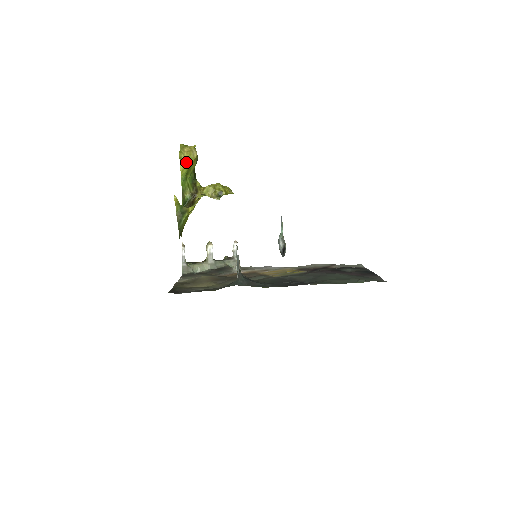
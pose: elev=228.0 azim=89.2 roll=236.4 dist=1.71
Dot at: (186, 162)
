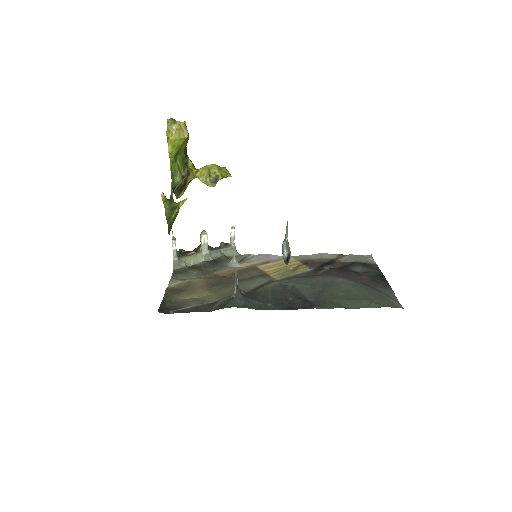
Dot at: (175, 143)
